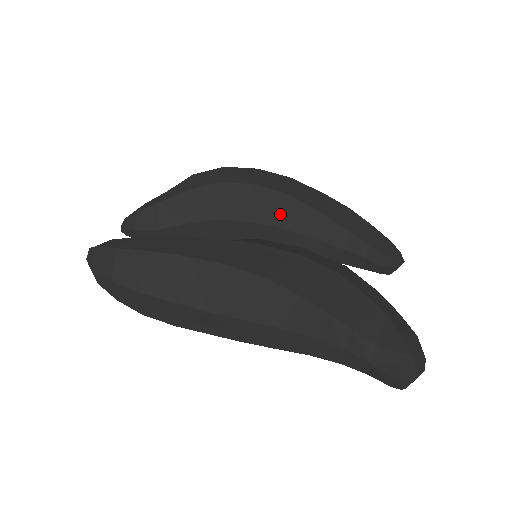
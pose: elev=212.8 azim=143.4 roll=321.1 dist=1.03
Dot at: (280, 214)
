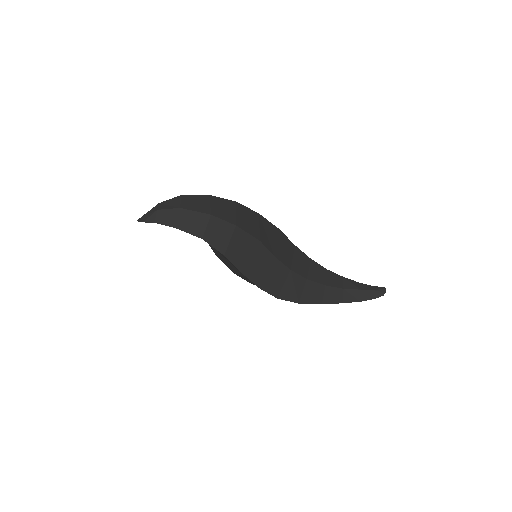
Dot at: occluded
